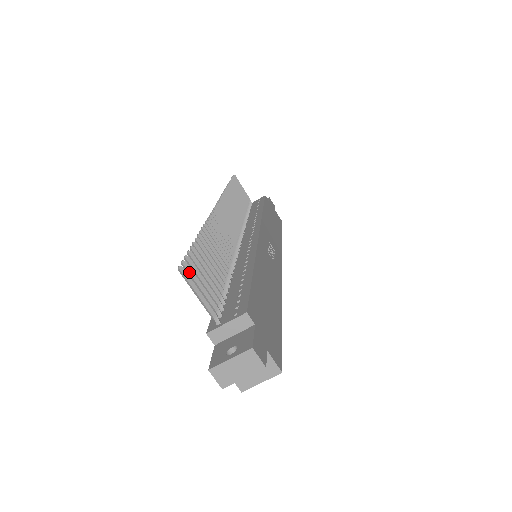
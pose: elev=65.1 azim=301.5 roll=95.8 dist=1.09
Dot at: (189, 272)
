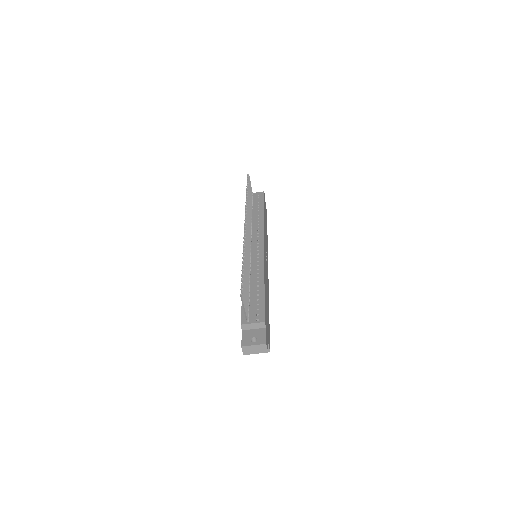
Dot at: (243, 294)
